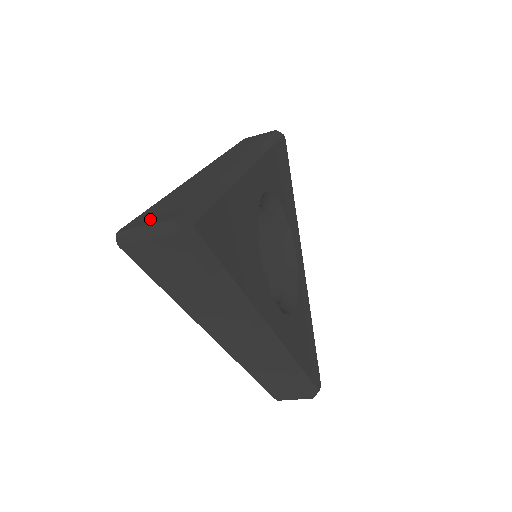
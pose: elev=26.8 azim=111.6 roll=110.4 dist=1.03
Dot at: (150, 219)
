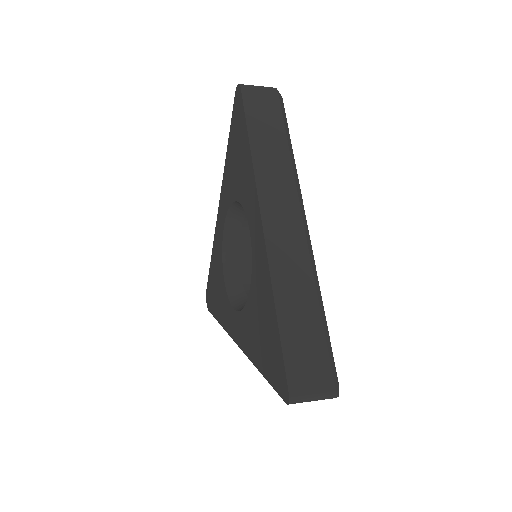
Dot at: (308, 380)
